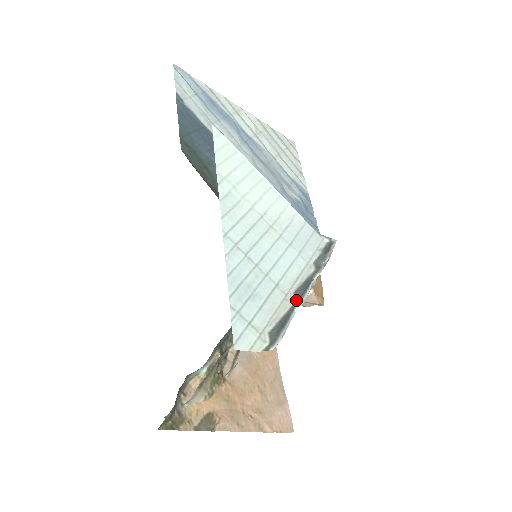
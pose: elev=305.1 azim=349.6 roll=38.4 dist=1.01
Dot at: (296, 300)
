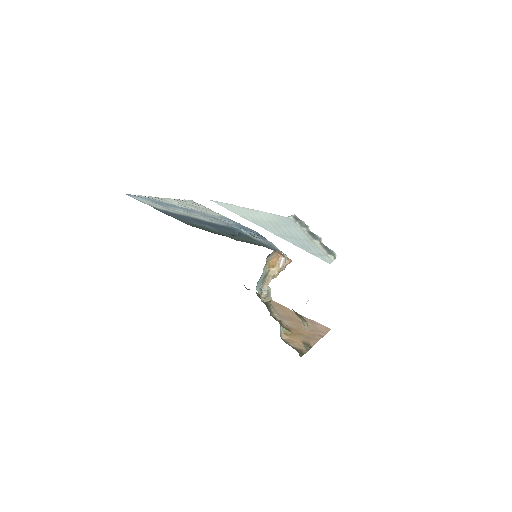
Dot at: (318, 240)
